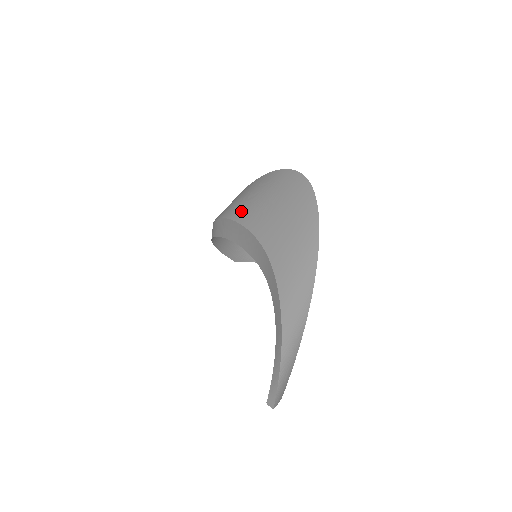
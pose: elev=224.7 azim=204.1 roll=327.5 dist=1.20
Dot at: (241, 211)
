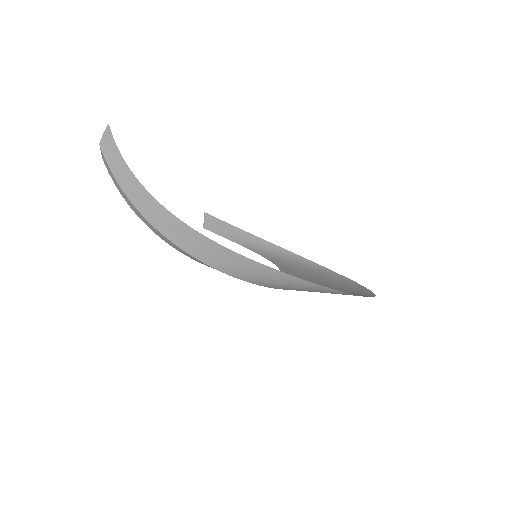
Dot at: (285, 289)
